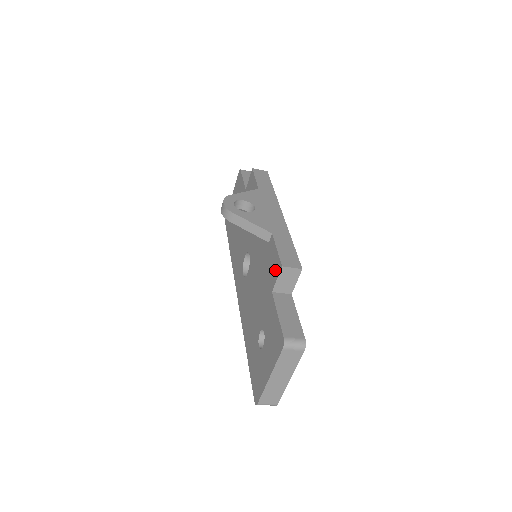
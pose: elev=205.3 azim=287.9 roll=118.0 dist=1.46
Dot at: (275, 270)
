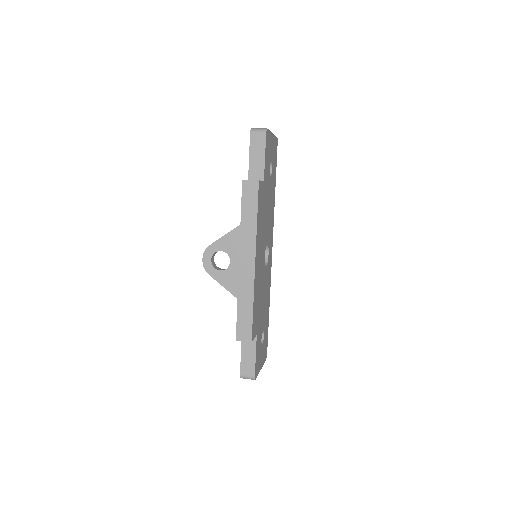
Dot at: occluded
